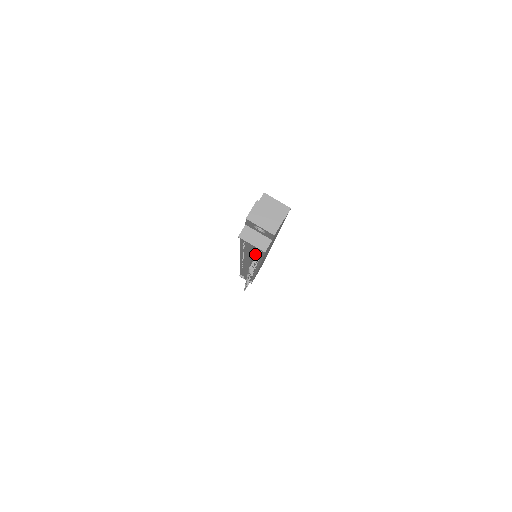
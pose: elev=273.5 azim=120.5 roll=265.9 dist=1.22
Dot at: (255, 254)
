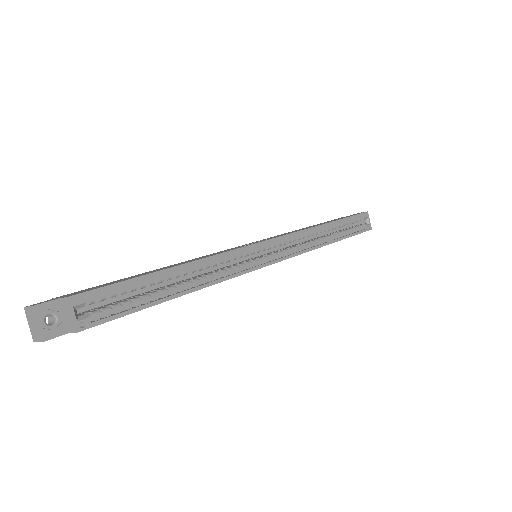
Dot at: occluded
